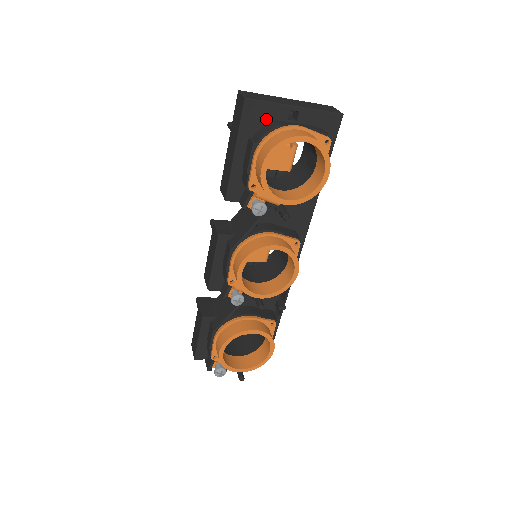
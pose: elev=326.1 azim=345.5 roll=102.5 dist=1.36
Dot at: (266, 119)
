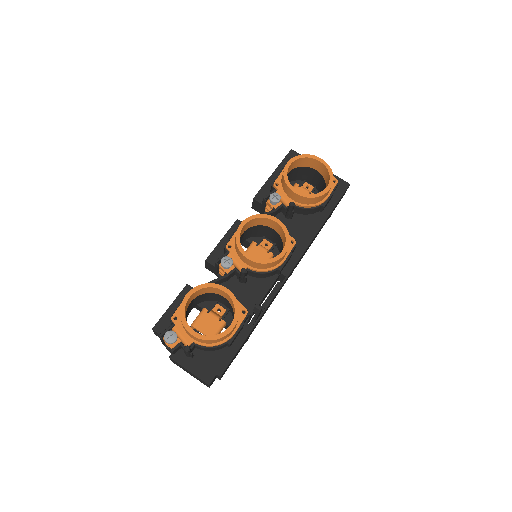
Dot at: occluded
